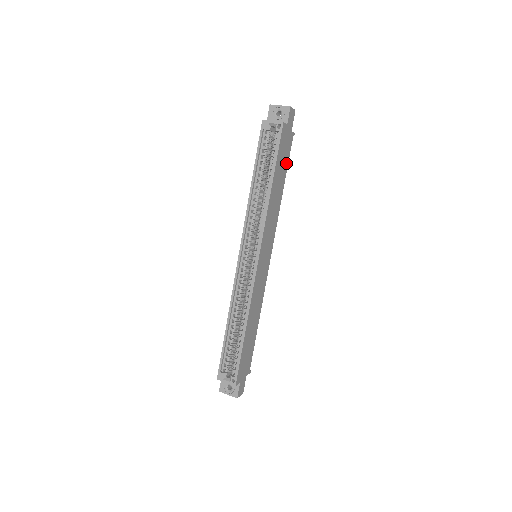
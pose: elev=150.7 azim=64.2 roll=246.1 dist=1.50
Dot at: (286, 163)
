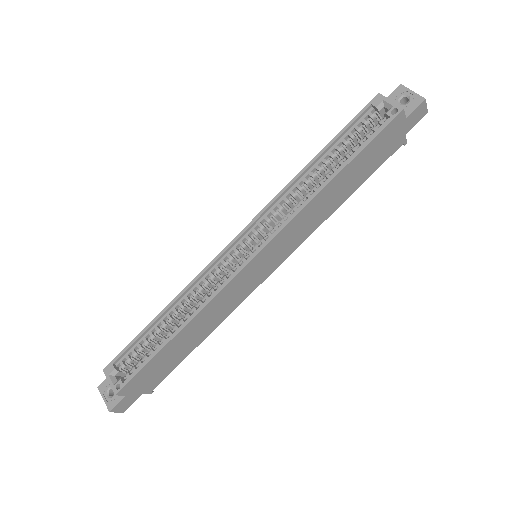
Dot at: (371, 169)
